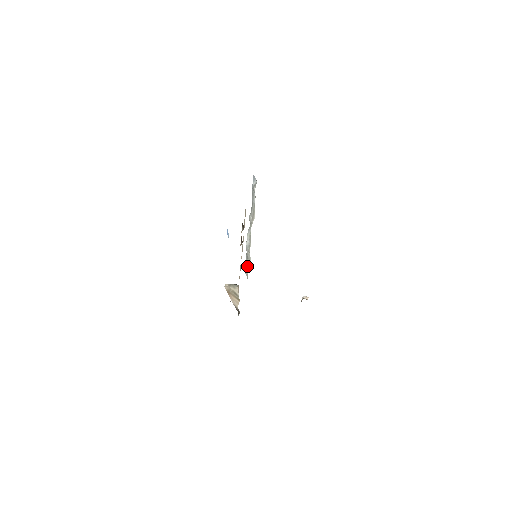
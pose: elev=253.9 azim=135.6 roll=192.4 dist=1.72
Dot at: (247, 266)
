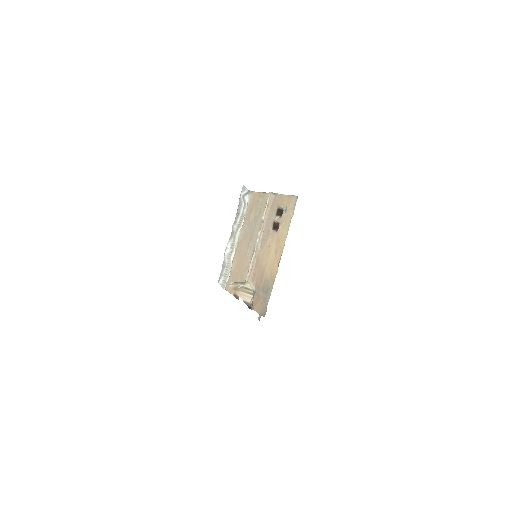
Dot at: (224, 276)
